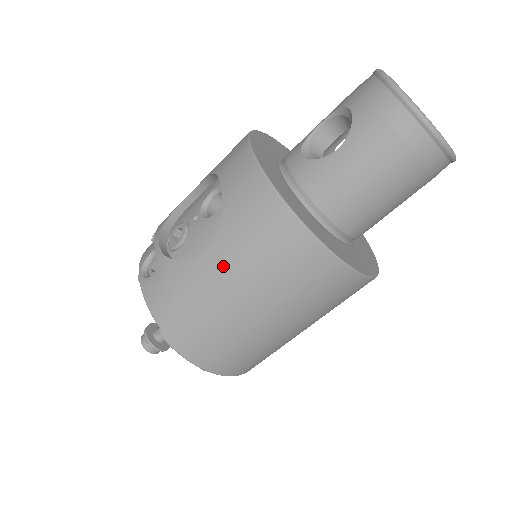
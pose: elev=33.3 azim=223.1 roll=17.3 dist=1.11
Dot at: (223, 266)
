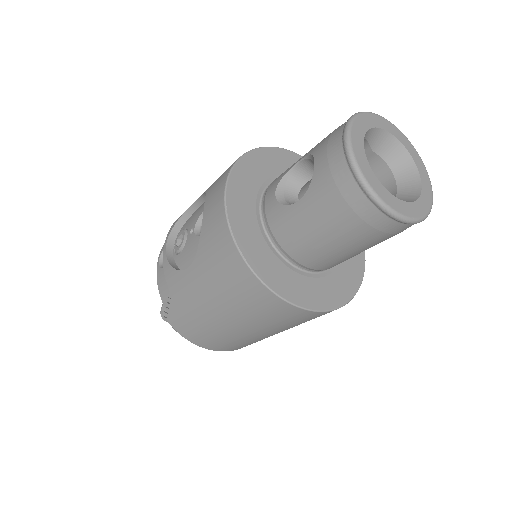
Dot at: (200, 285)
